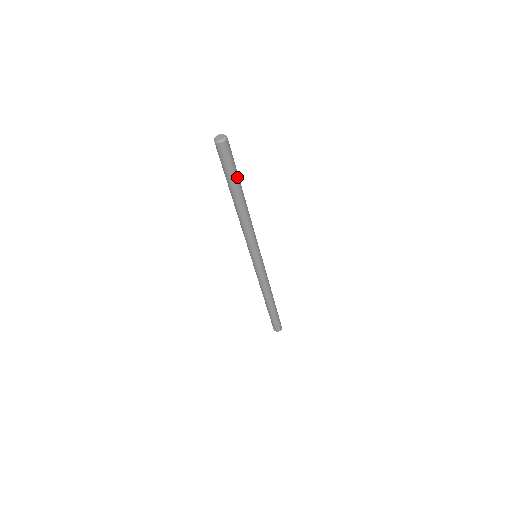
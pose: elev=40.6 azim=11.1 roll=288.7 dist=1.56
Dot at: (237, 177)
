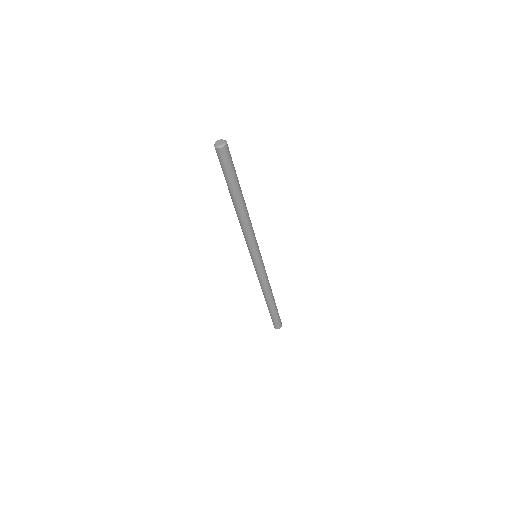
Dot at: (233, 183)
